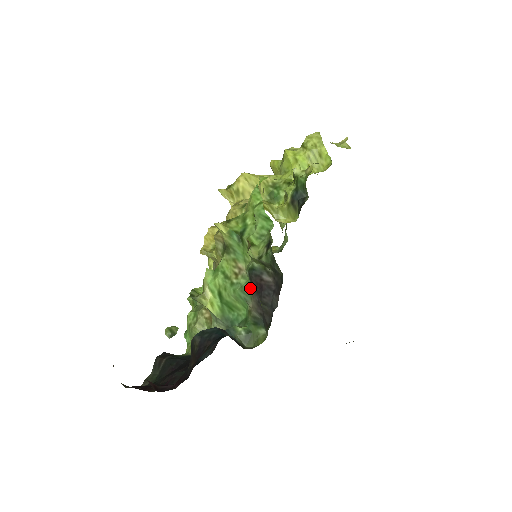
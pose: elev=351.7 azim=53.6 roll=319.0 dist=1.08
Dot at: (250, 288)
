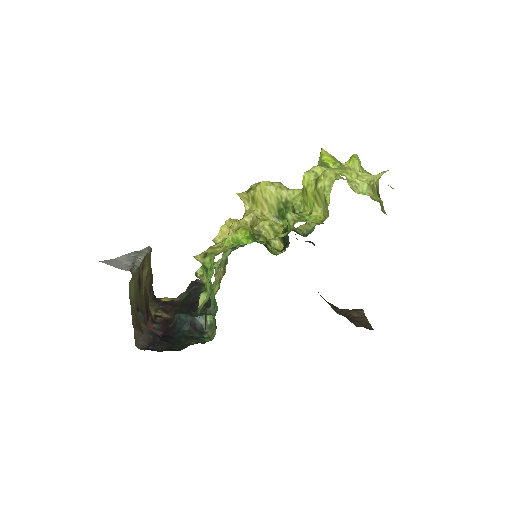
Dot at: occluded
